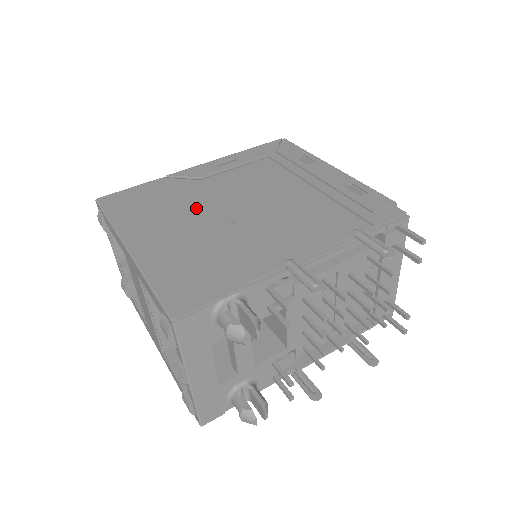
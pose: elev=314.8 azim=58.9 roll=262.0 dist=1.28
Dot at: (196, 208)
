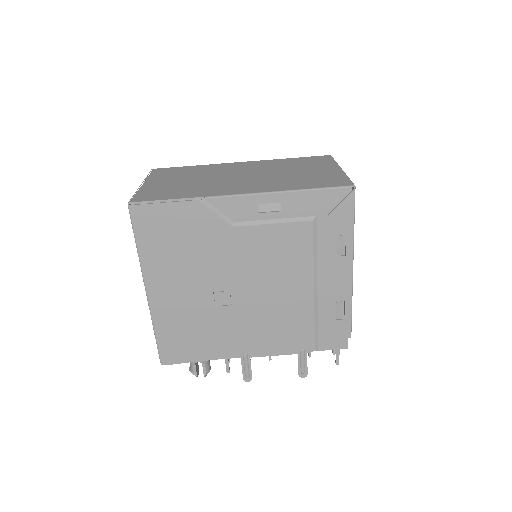
Dot at: (212, 270)
